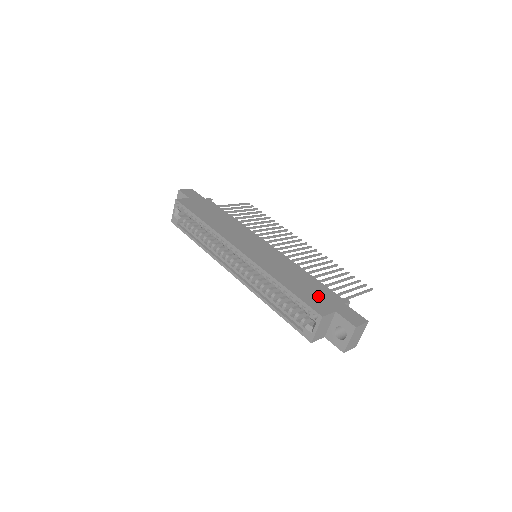
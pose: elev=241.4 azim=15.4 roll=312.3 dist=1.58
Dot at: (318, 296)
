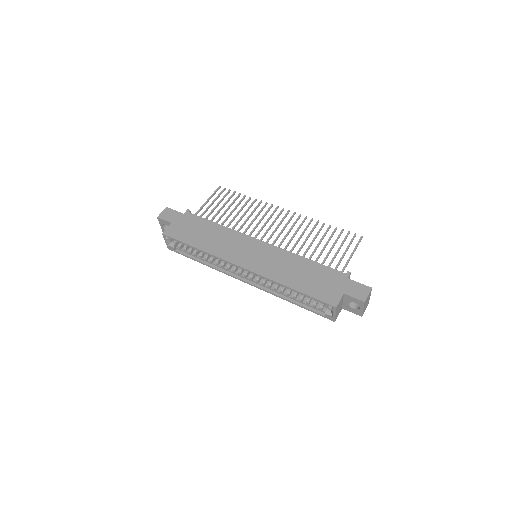
Dot at: (324, 284)
